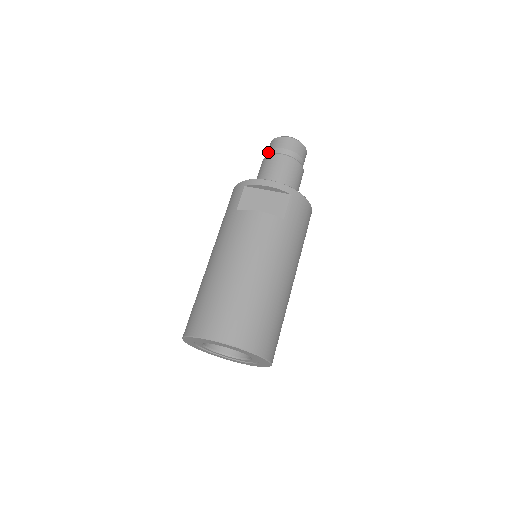
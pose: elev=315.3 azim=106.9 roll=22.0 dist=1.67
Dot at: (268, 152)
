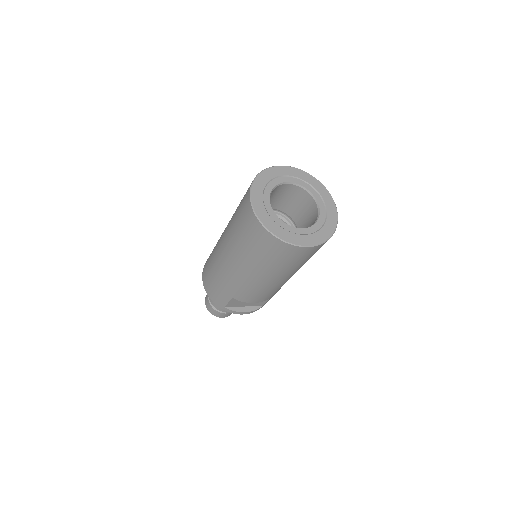
Dot at: occluded
